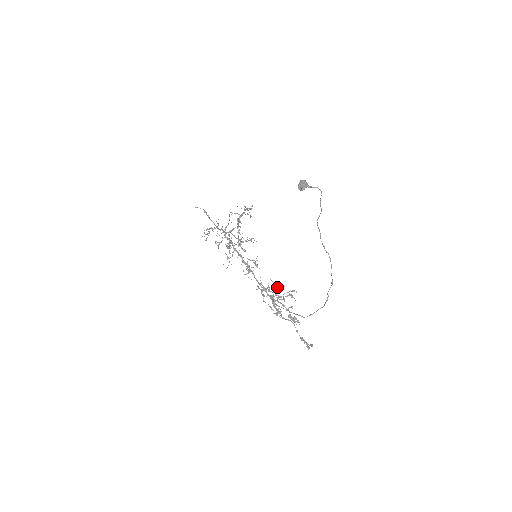
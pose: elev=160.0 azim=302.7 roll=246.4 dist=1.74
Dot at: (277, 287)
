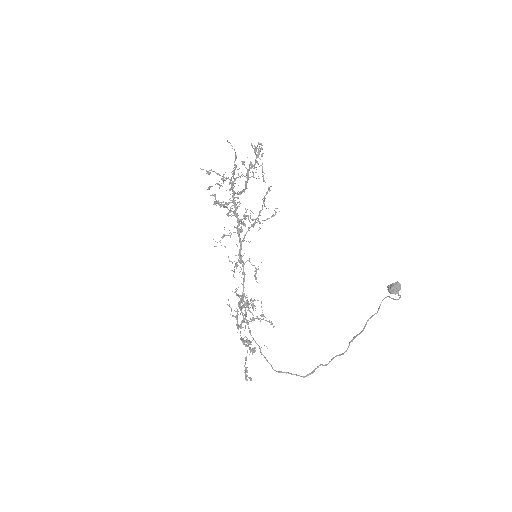
Dot at: (262, 314)
